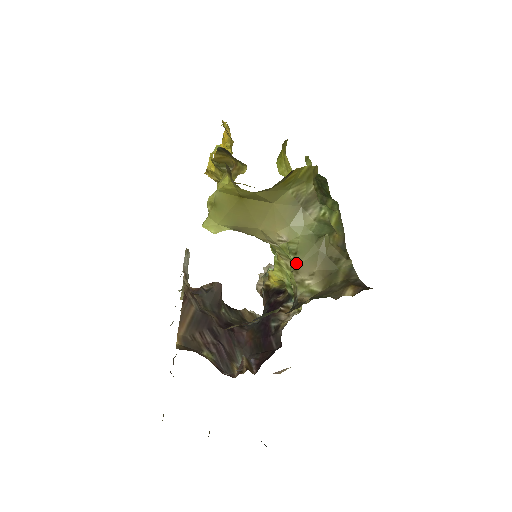
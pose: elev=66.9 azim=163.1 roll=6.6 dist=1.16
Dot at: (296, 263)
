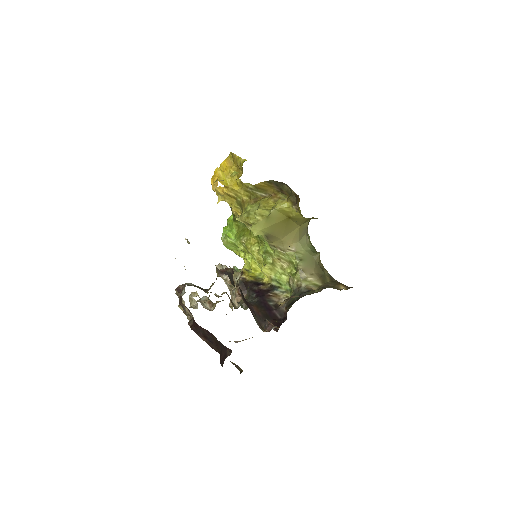
Dot at: (302, 266)
